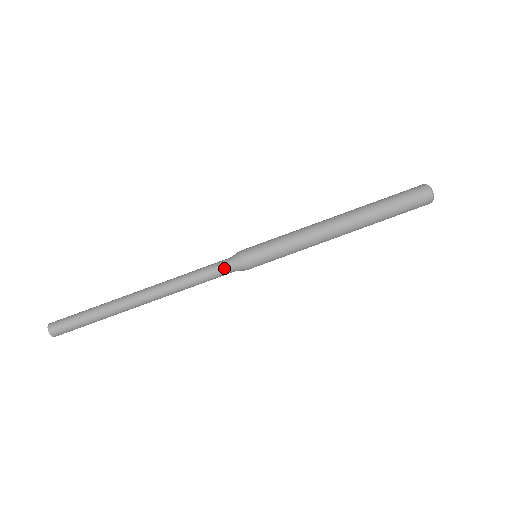
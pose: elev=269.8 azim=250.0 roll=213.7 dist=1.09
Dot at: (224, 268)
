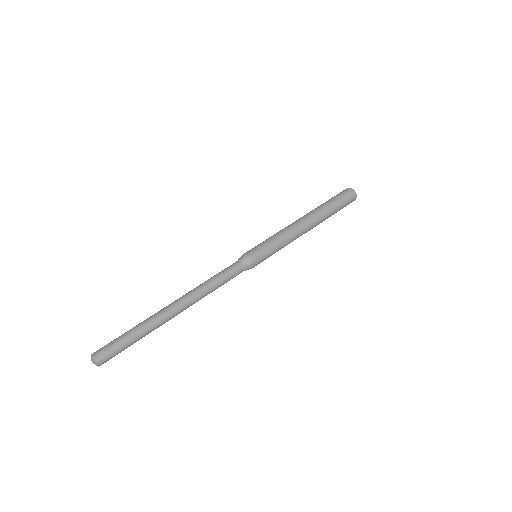
Dot at: (237, 267)
